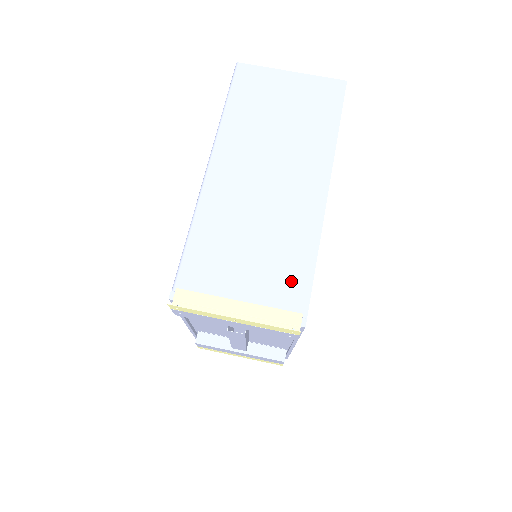
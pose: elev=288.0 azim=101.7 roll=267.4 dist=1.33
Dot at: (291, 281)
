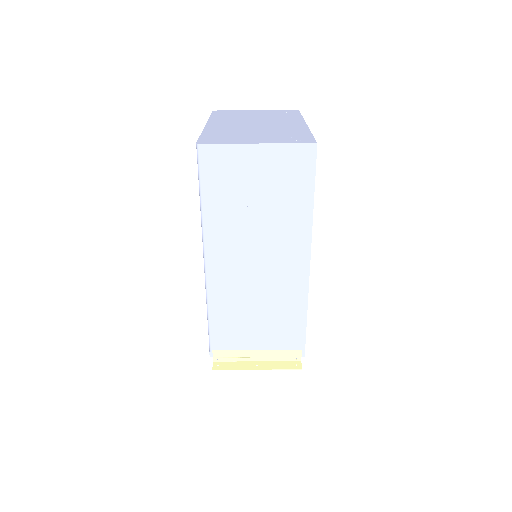
Dot at: (290, 332)
